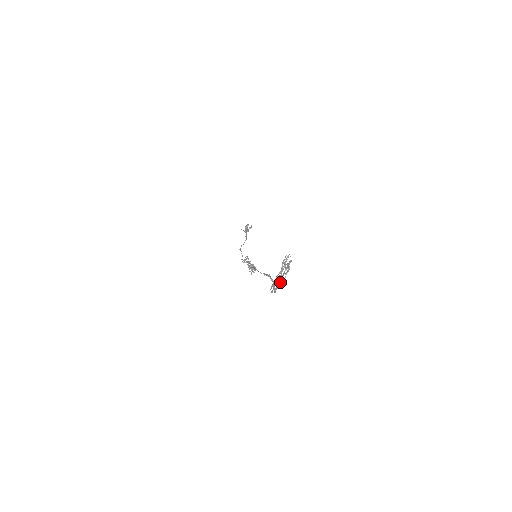
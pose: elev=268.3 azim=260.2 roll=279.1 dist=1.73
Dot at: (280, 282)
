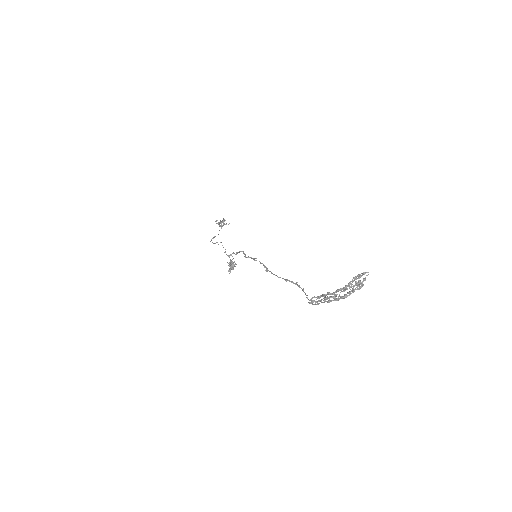
Dot at: (343, 296)
